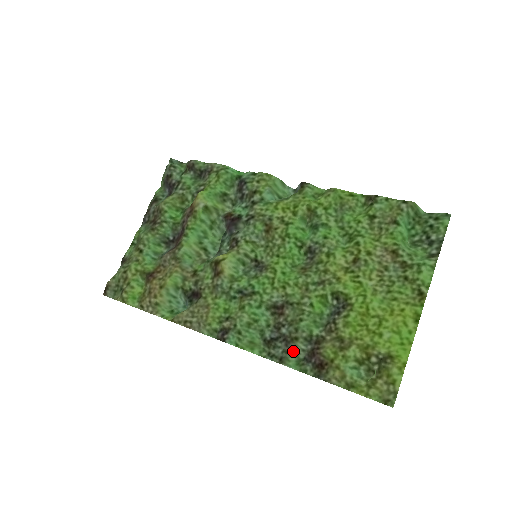
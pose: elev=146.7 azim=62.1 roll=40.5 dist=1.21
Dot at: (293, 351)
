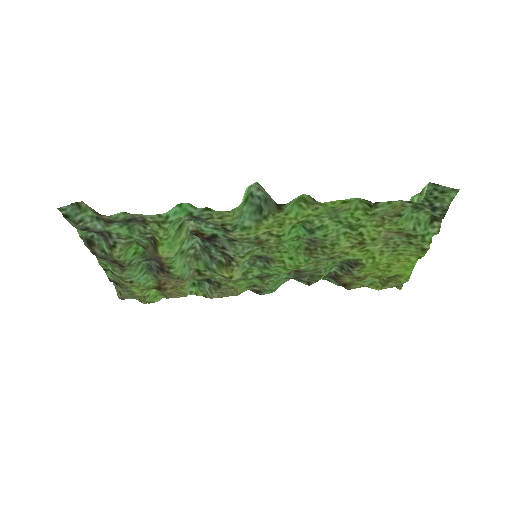
Dot at: occluded
